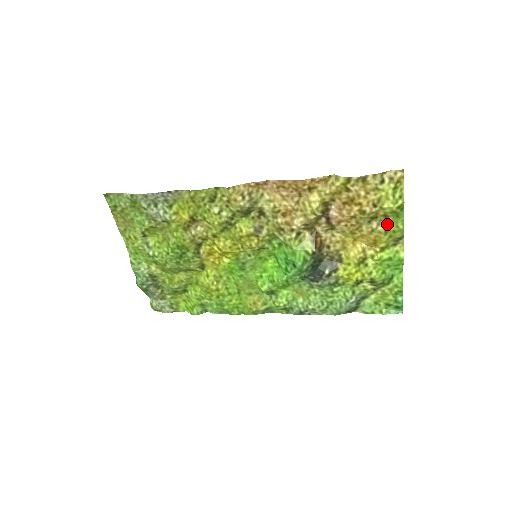
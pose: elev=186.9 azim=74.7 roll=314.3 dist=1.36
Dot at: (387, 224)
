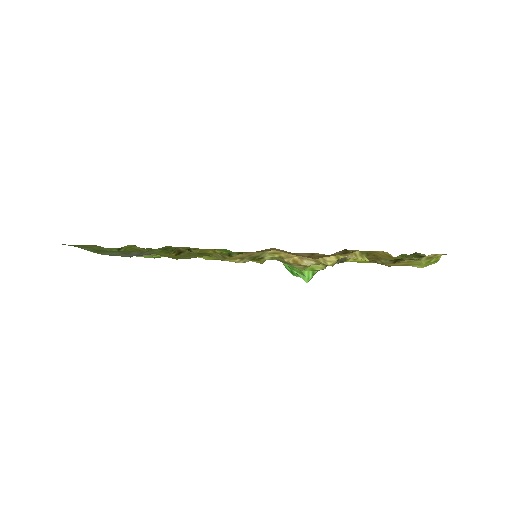
Dot at: occluded
